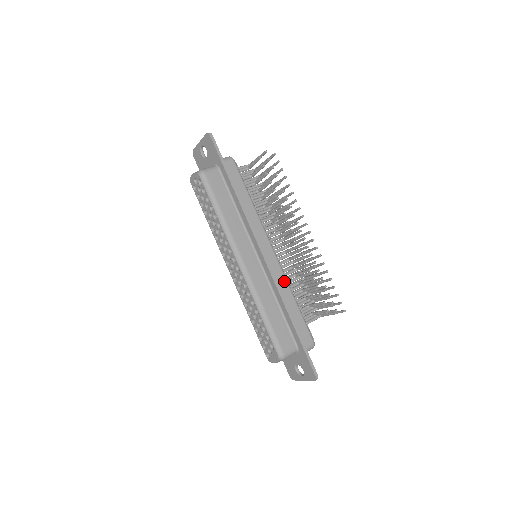
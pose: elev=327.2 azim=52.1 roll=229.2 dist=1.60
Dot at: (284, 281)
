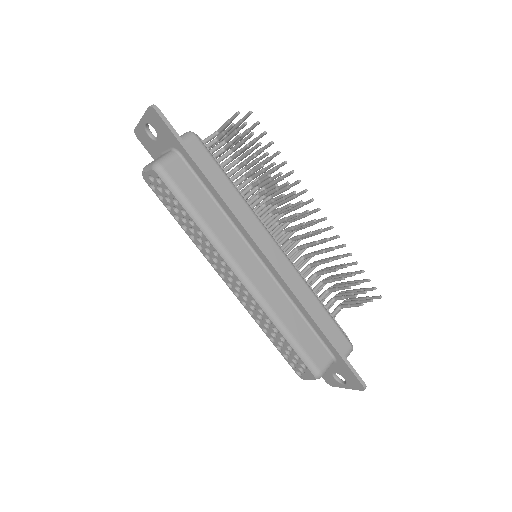
Dot at: (301, 282)
